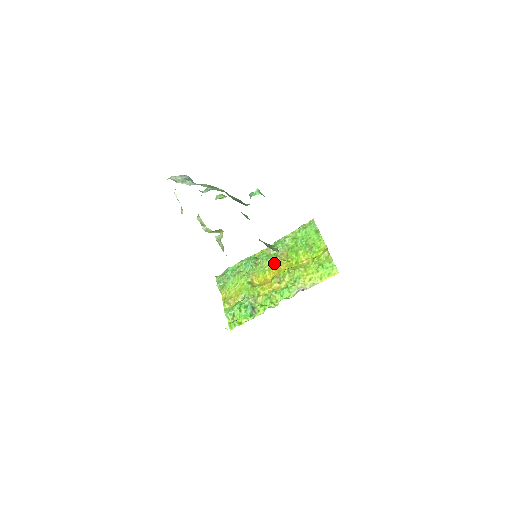
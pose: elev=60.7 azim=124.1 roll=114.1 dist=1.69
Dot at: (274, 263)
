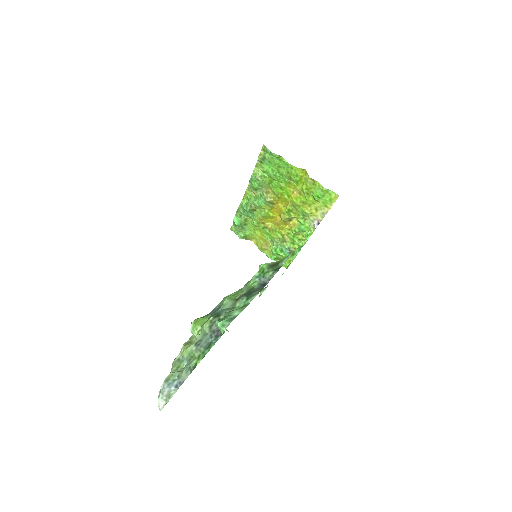
Dot at: (269, 205)
